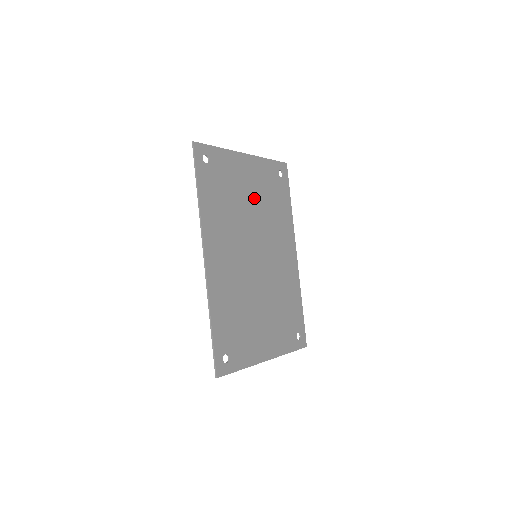
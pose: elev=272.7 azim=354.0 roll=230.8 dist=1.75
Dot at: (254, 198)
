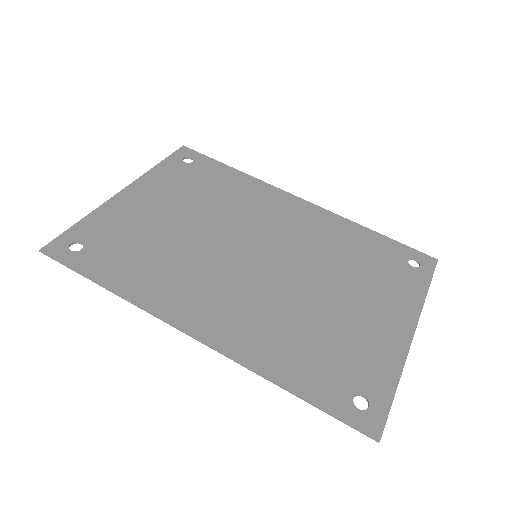
Dot at: (183, 212)
